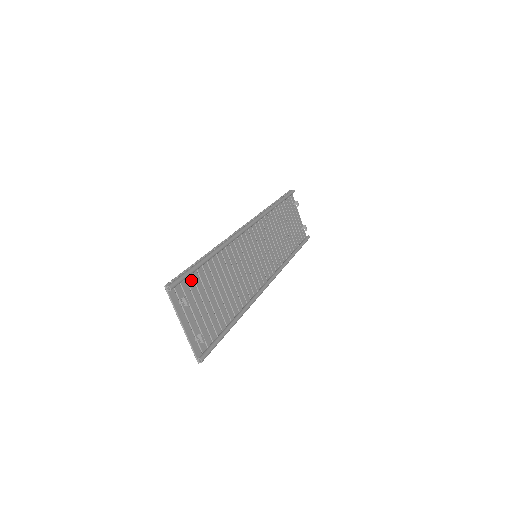
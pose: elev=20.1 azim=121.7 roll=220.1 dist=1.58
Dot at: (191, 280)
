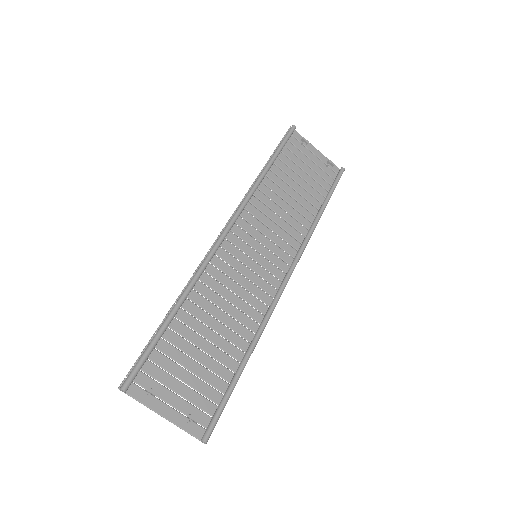
Dot at: (157, 355)
